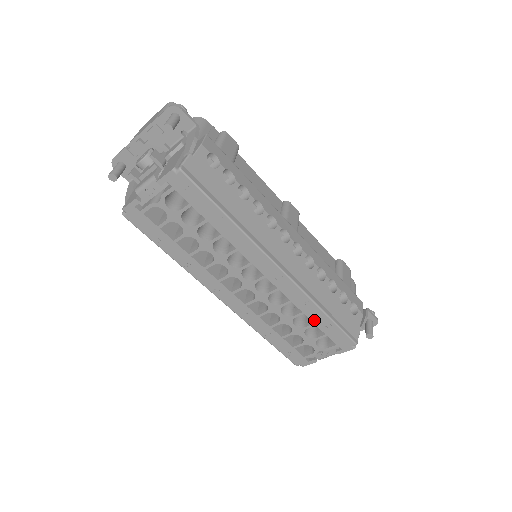
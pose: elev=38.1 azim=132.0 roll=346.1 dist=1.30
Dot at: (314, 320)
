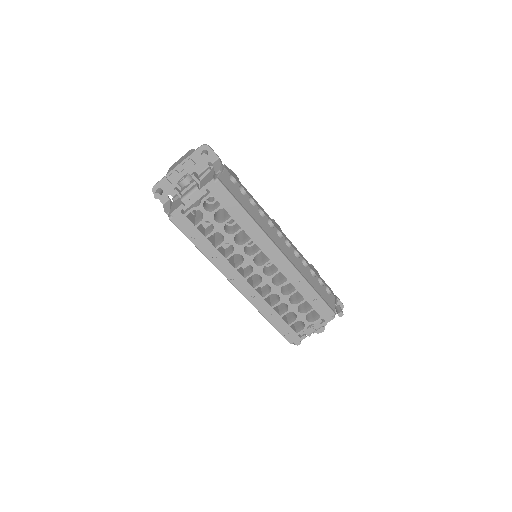
Dot at: (305, 296)
